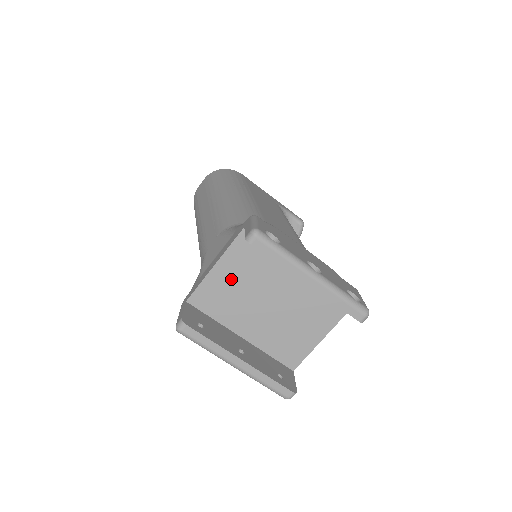
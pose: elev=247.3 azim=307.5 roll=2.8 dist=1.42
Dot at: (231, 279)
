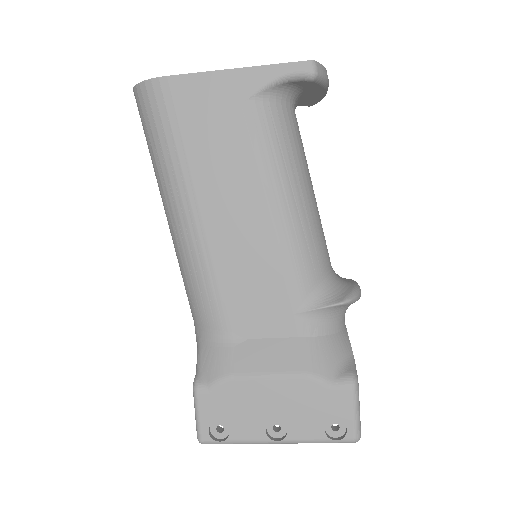
Dot at: occluded
